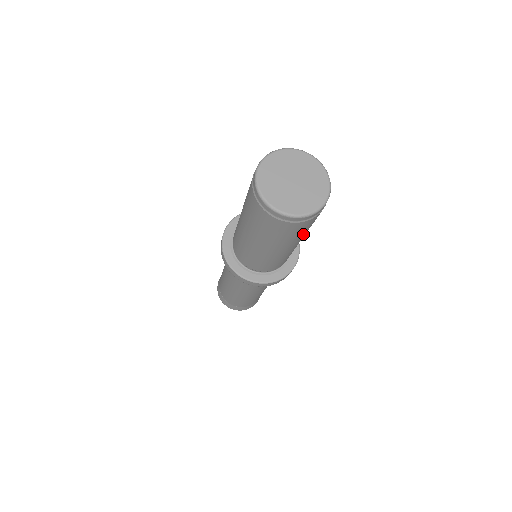
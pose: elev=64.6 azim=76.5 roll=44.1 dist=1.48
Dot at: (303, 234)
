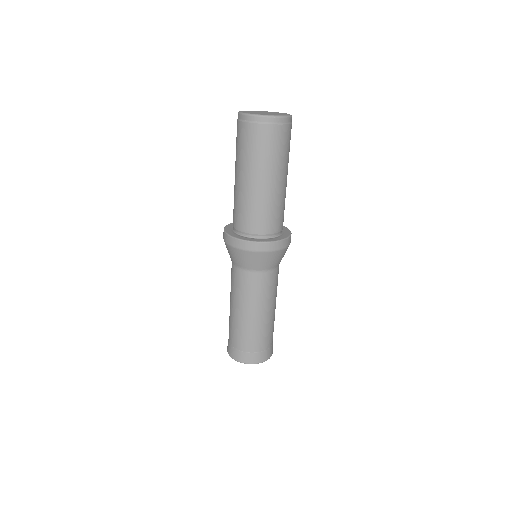
Dot at: (283, 159)
